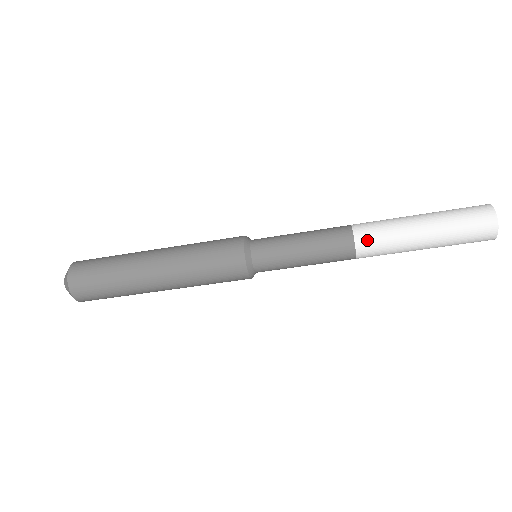
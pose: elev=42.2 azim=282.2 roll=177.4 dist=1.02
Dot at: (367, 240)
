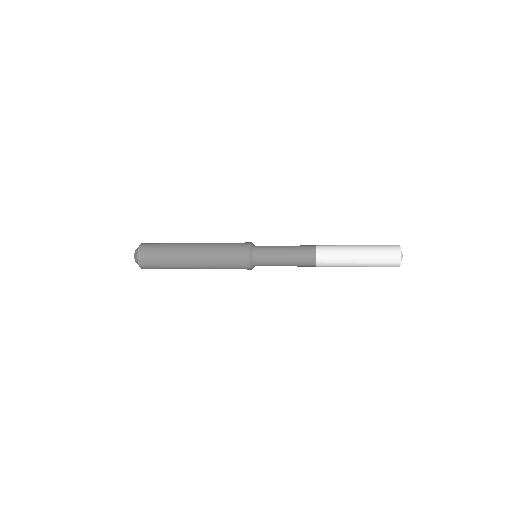
Dot at: (324, 266)
